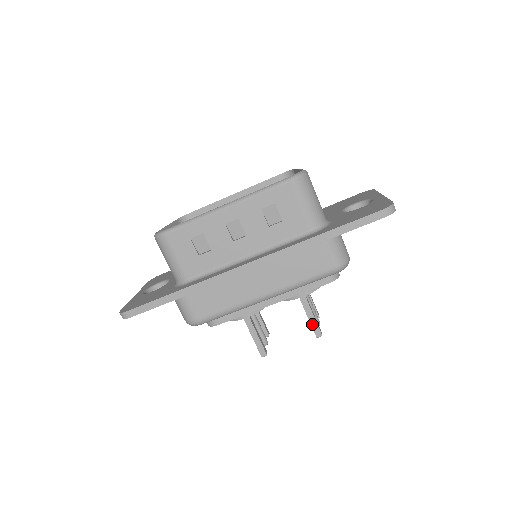
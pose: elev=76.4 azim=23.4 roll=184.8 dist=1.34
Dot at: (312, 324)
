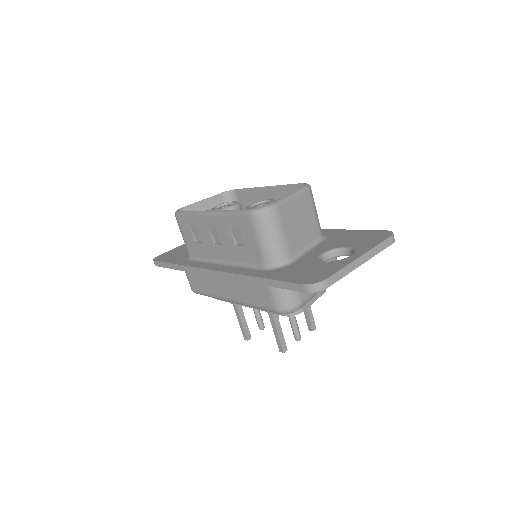
Dot at: (277, 339)
